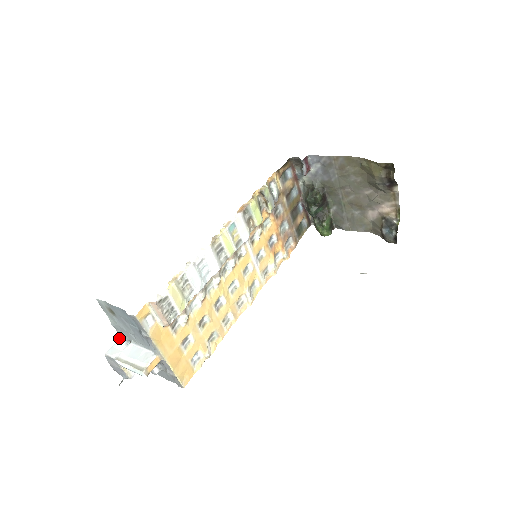
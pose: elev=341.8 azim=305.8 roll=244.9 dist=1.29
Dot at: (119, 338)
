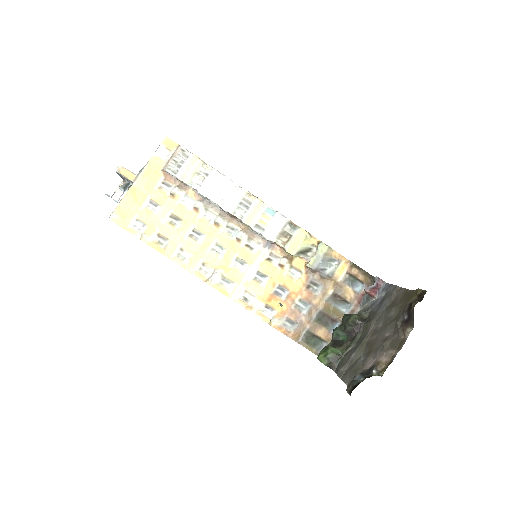
Dot at: occluded
